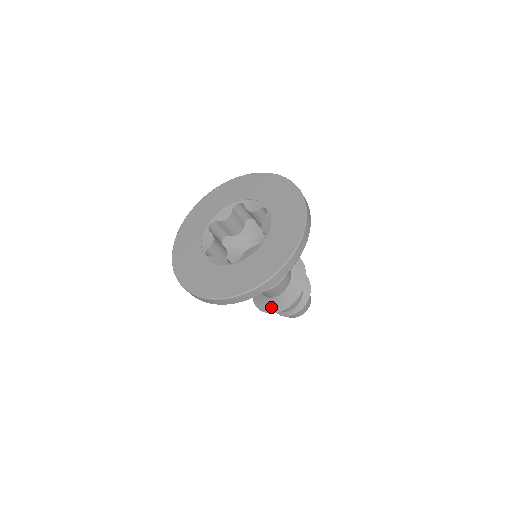
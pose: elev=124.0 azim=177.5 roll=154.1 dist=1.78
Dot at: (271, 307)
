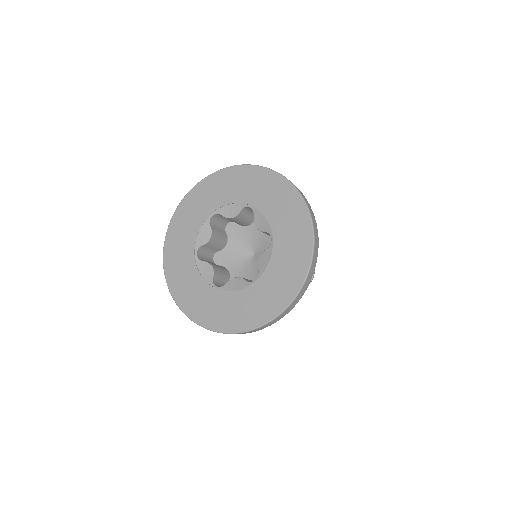
Dot at: occluded
